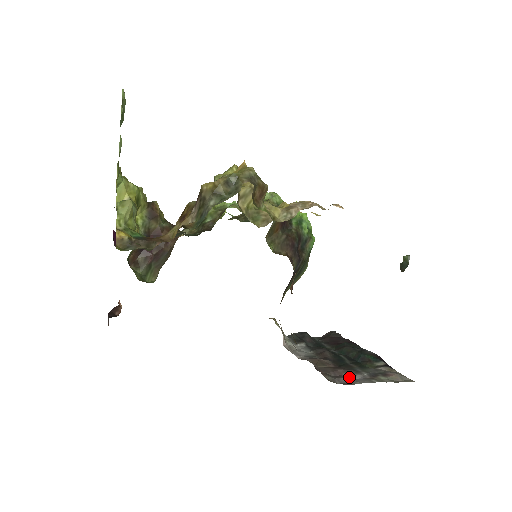
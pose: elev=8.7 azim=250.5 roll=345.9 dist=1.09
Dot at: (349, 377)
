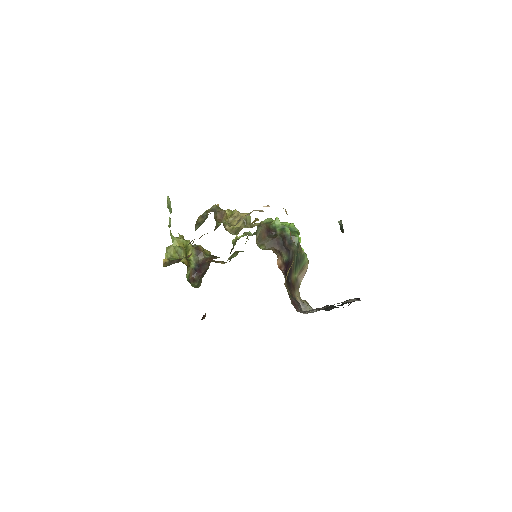
Dot at: (317, 309)
